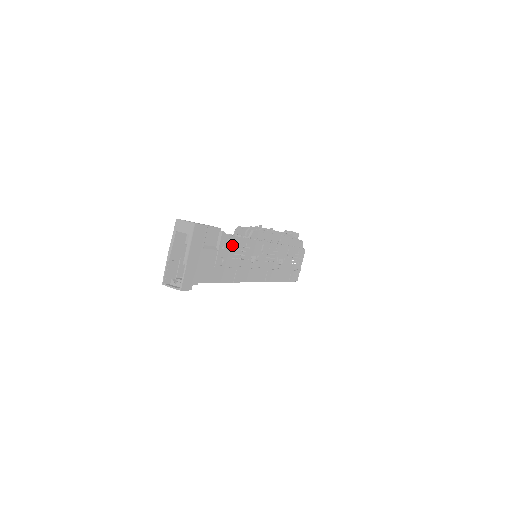
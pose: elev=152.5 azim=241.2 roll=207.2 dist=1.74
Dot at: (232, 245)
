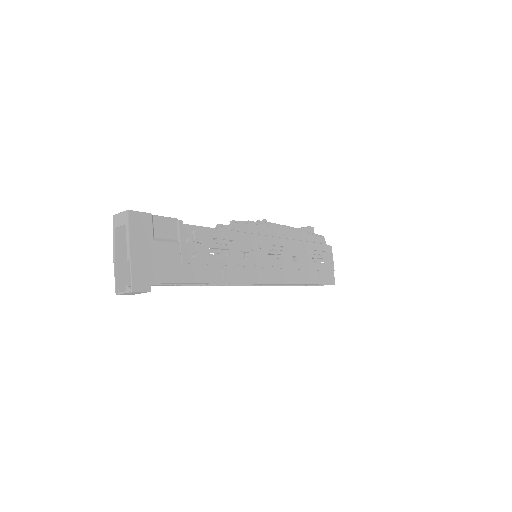
Dot at: (202, 237)
